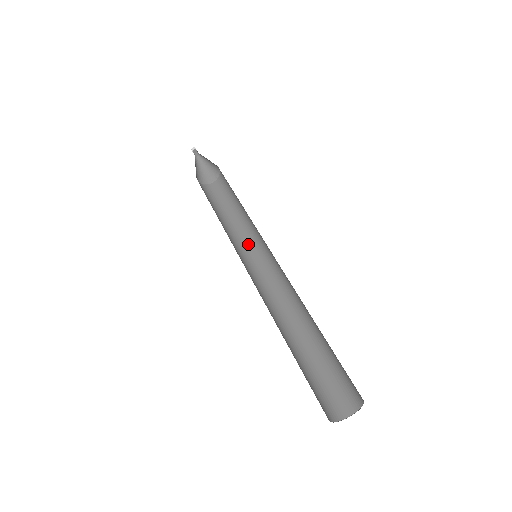
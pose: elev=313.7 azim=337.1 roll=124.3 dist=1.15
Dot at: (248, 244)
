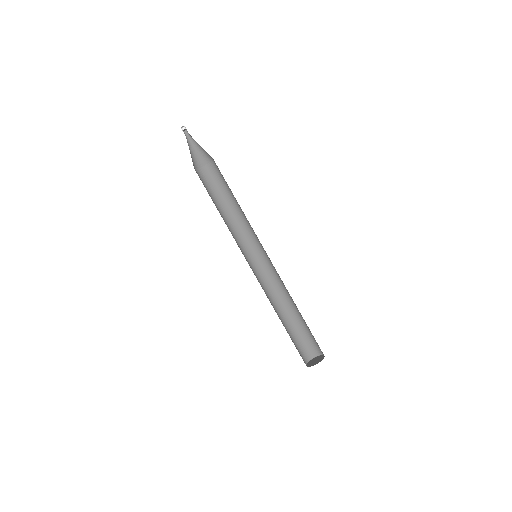
Dot at: (243, 238)
